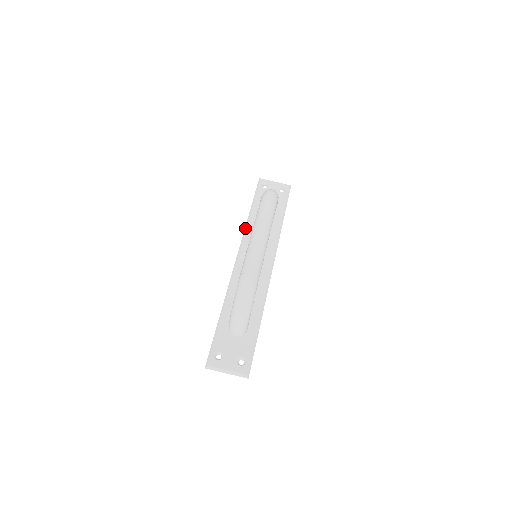
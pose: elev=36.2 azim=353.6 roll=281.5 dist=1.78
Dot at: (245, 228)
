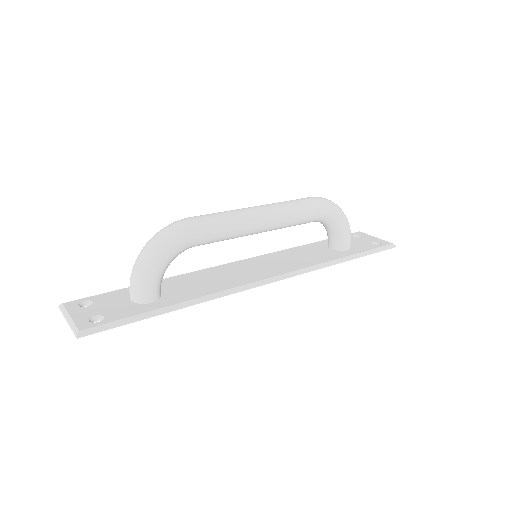
Dot at: (285, 249)
